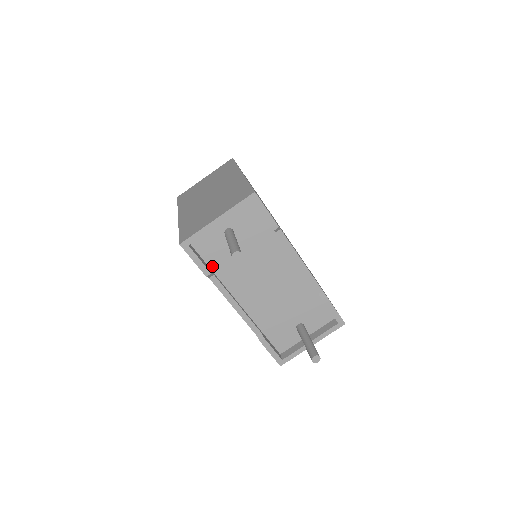
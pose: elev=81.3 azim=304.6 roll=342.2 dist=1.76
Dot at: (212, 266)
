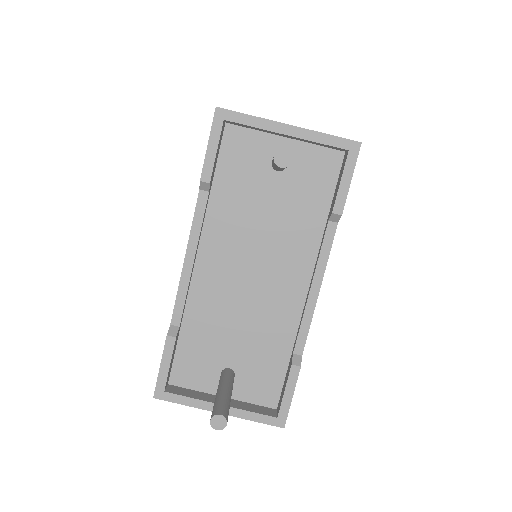
Dot at: (217, 182)
